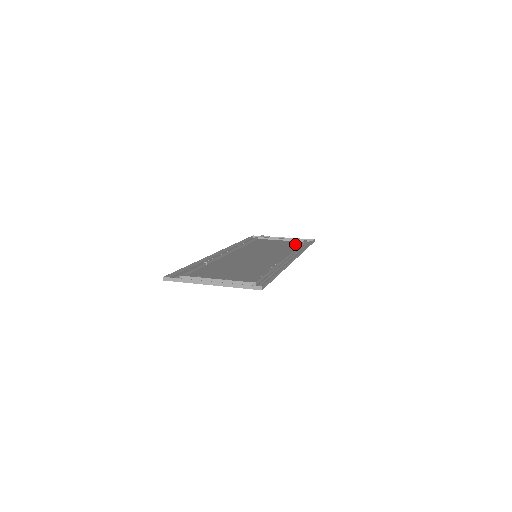
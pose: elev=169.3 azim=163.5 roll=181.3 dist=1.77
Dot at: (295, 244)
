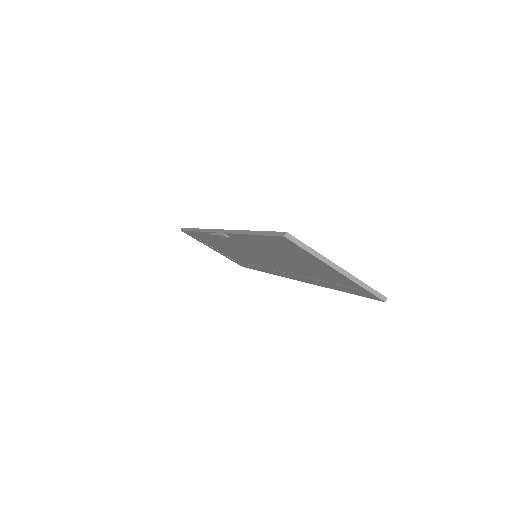
Dot at: (241, 261)
